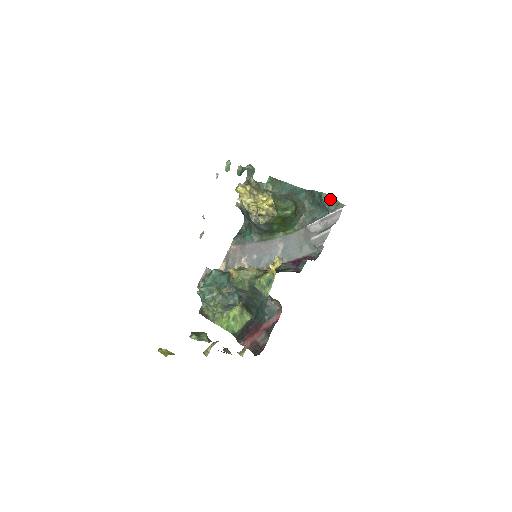
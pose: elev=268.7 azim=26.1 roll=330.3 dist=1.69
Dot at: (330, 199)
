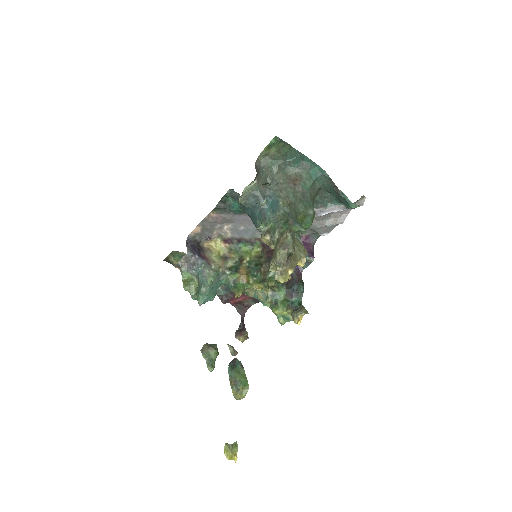
Dot at: (356, 206)
